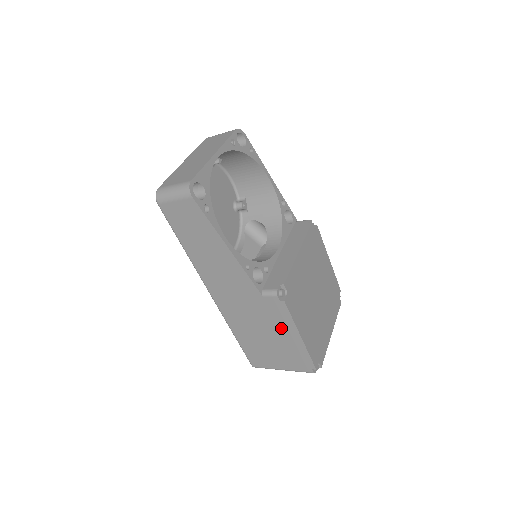
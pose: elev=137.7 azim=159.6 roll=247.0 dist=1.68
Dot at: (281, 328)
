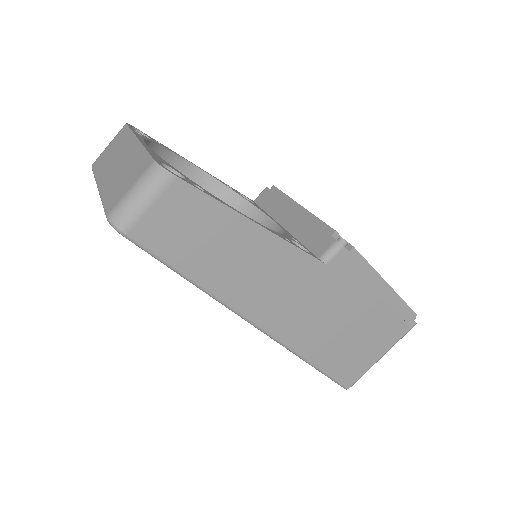
Dot at: (362, 293)
